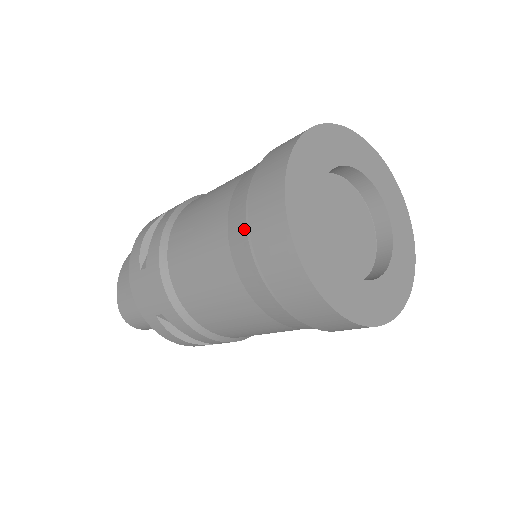
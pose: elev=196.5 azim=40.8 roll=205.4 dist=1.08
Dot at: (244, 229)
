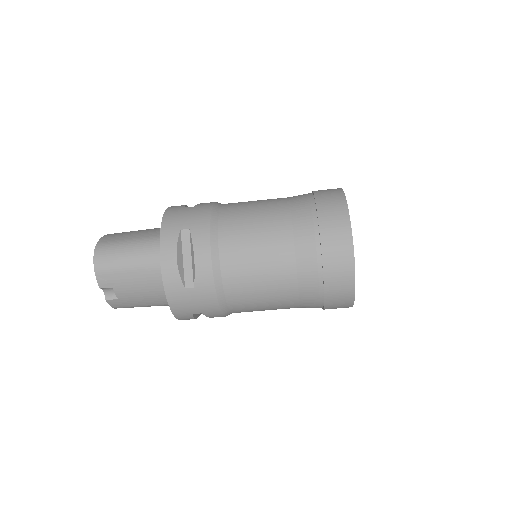
Dot at: (307, 196)
